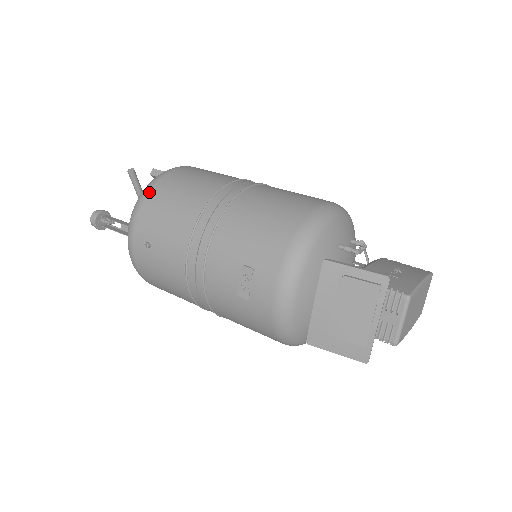
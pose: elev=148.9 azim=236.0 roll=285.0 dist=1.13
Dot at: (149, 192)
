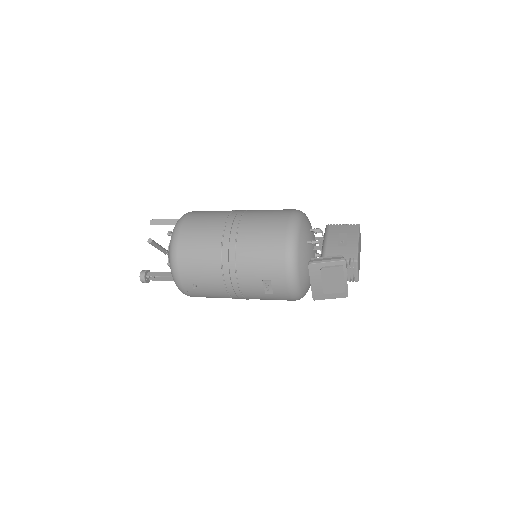
Dot at: (177, 255)
